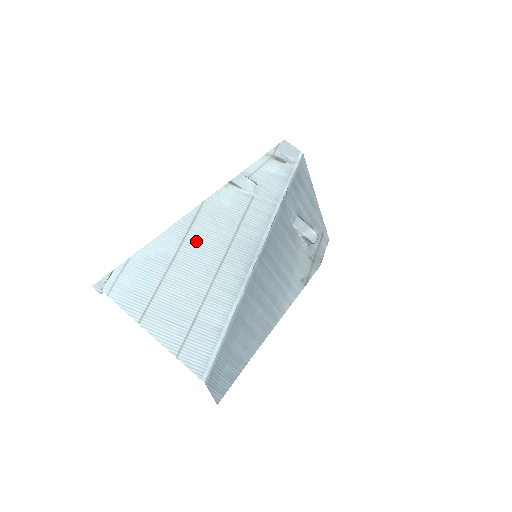
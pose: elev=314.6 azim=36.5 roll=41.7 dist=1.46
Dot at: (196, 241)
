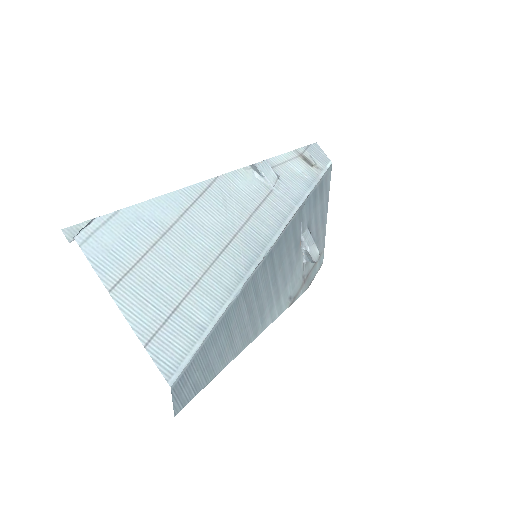
Dot at: (200, 217)
